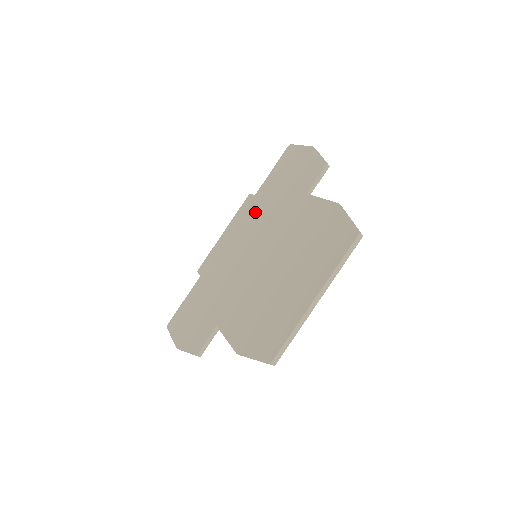
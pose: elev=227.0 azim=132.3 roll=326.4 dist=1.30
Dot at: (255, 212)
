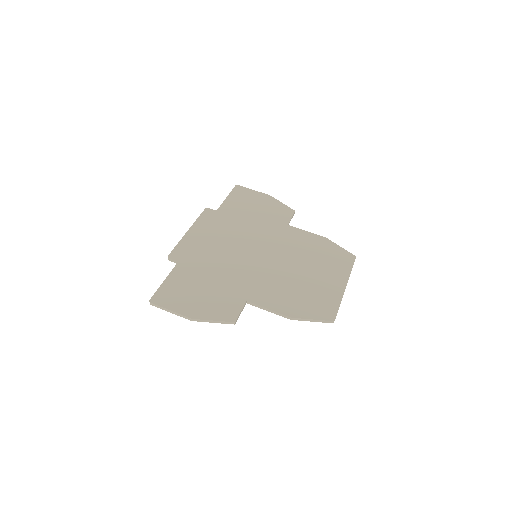
Dot at: (230, 224)
